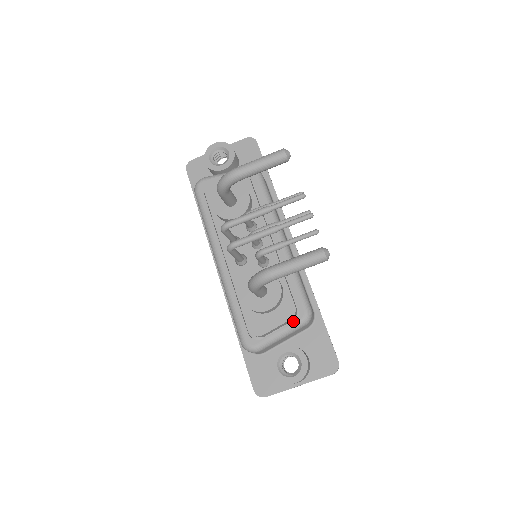
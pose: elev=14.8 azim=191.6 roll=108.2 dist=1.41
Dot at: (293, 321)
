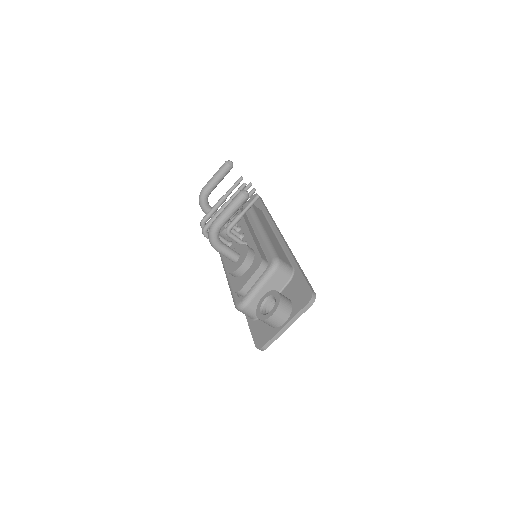
Dot at: (264, 271)
